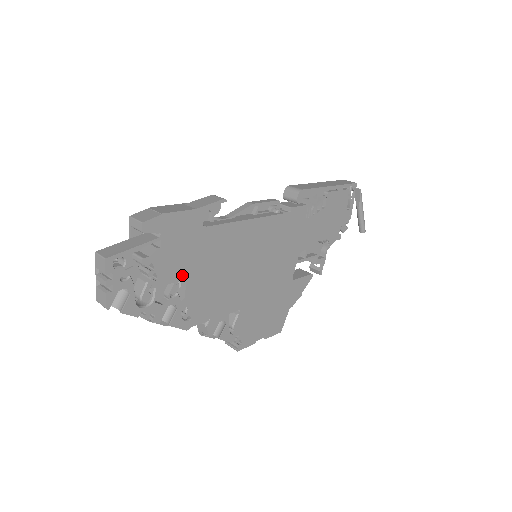
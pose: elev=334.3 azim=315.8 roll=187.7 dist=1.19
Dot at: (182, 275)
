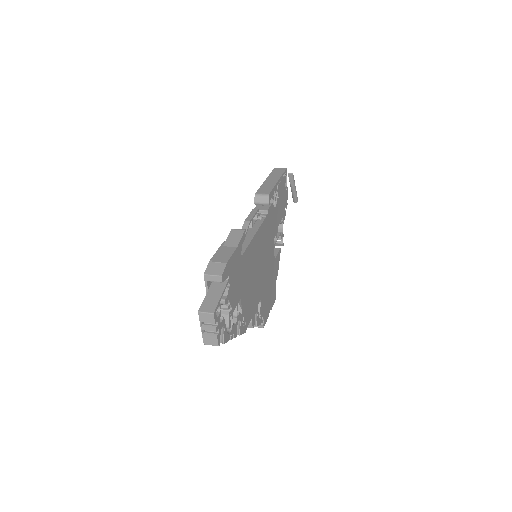
Dot at: (239, 297)
